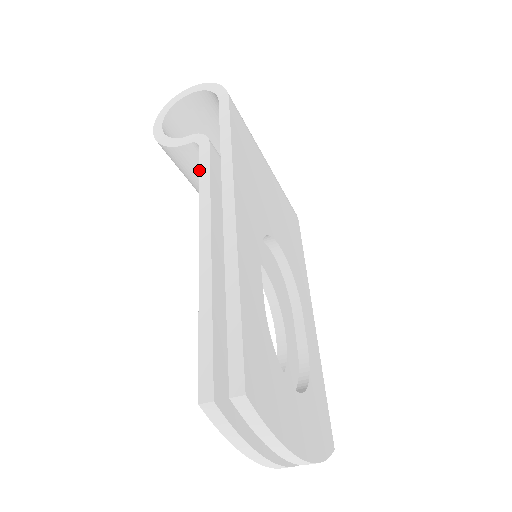
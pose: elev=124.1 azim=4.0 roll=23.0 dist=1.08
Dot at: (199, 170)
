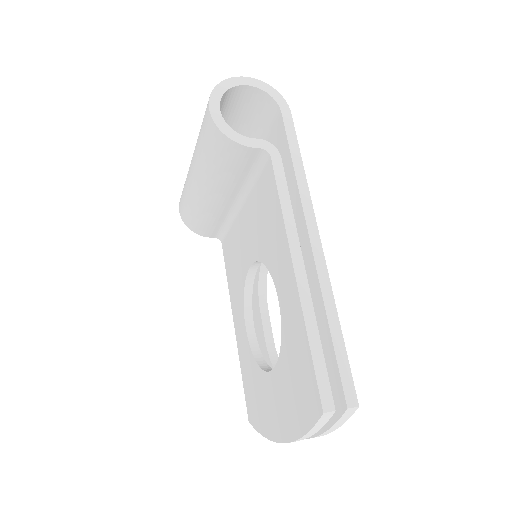
Dot at: (277, 185)
